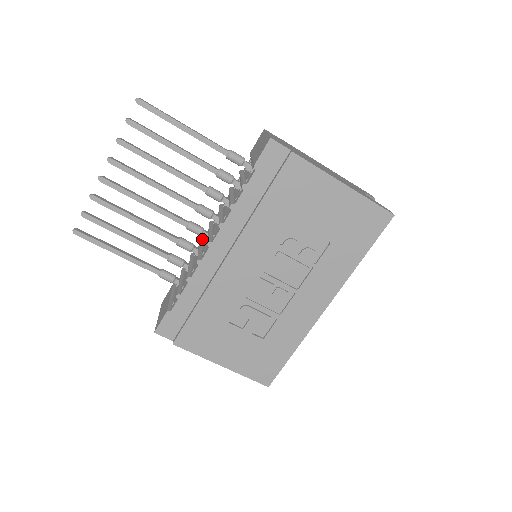
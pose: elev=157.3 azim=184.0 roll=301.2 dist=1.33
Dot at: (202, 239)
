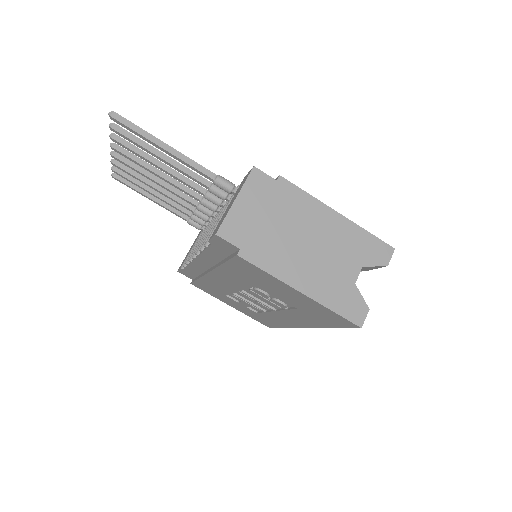
Dot at: occluded
